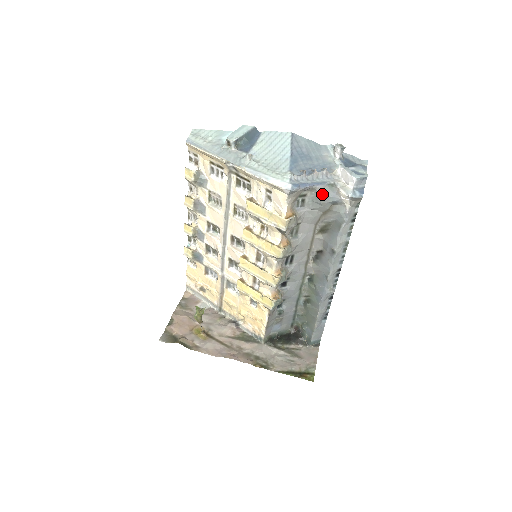
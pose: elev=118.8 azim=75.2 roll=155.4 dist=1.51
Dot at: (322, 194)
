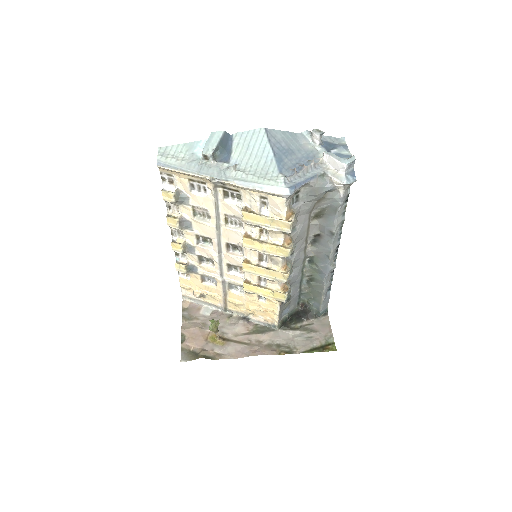
Dot at: (316, 187)
